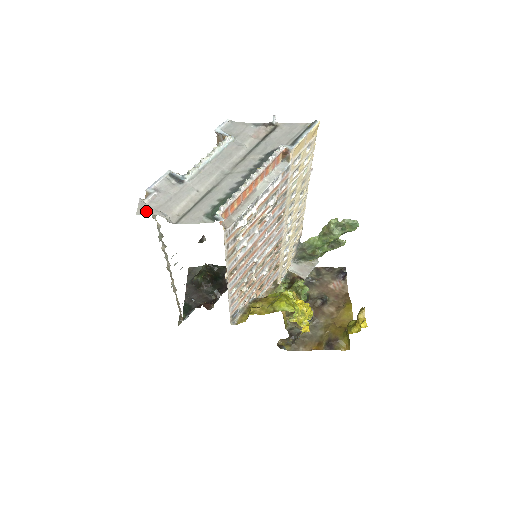
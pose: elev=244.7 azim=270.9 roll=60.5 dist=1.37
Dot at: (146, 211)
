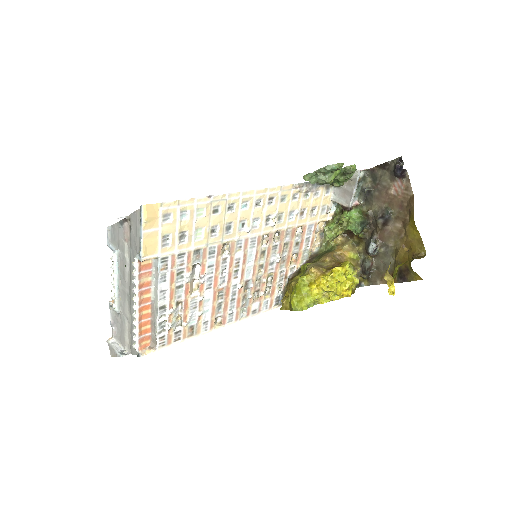
Dot at: (112, 353)
